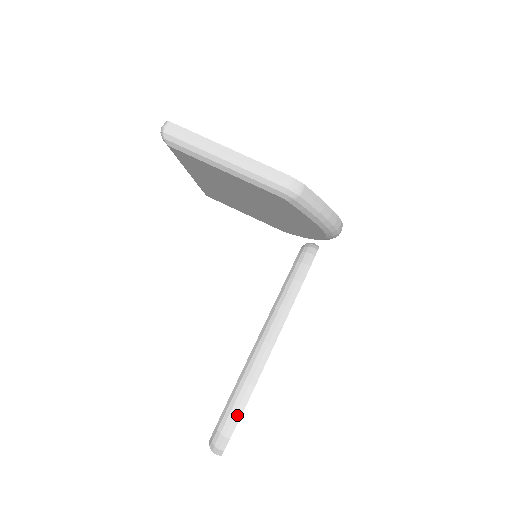
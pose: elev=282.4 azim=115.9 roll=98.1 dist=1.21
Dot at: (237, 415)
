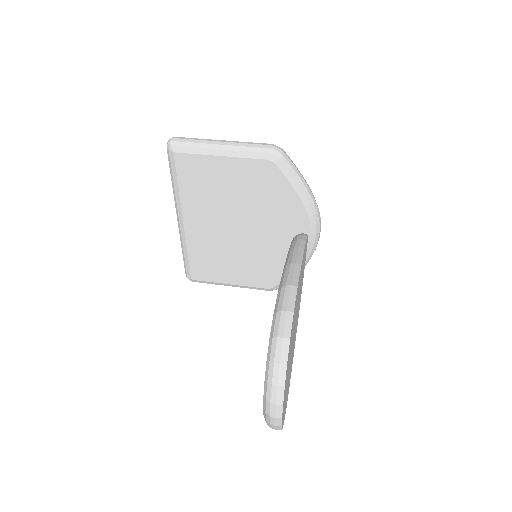
Dot at: (289, 311)
